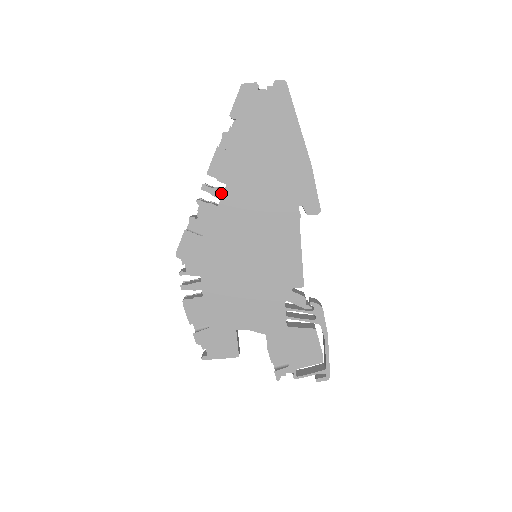
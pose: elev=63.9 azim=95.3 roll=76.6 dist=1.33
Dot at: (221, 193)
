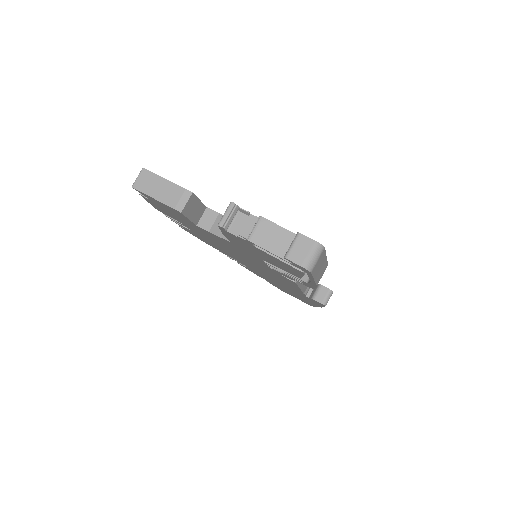
Dot at: occluded
